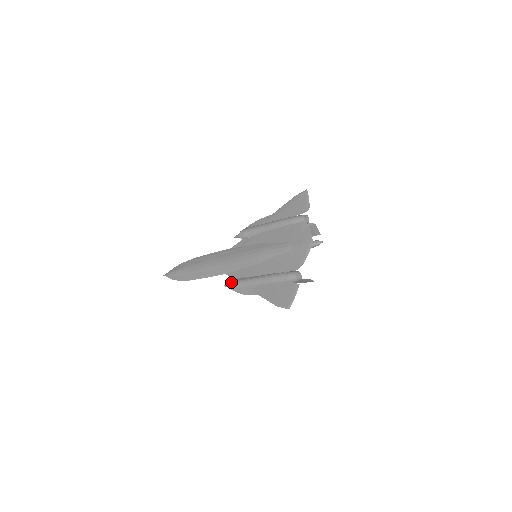
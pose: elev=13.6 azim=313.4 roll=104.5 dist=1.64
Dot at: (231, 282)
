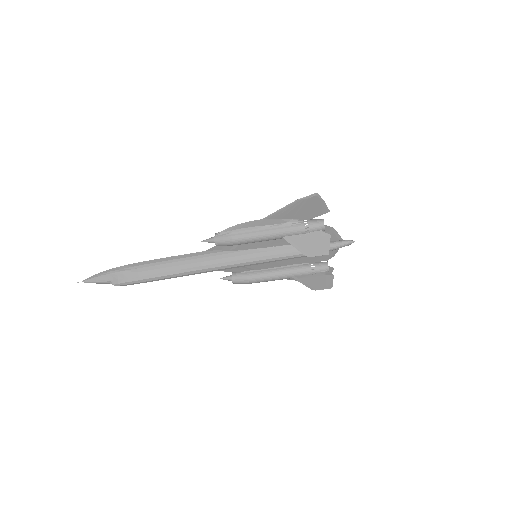
Dot at: occluded
